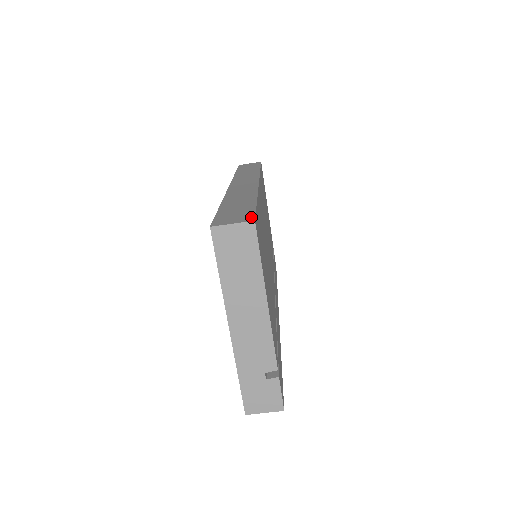
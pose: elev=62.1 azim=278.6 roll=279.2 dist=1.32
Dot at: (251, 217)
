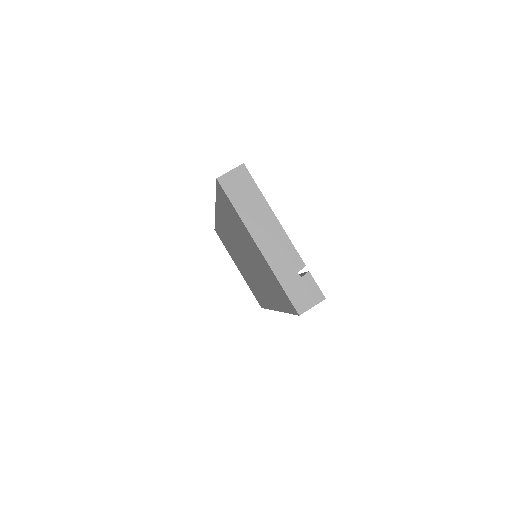
Dot at: occluded
